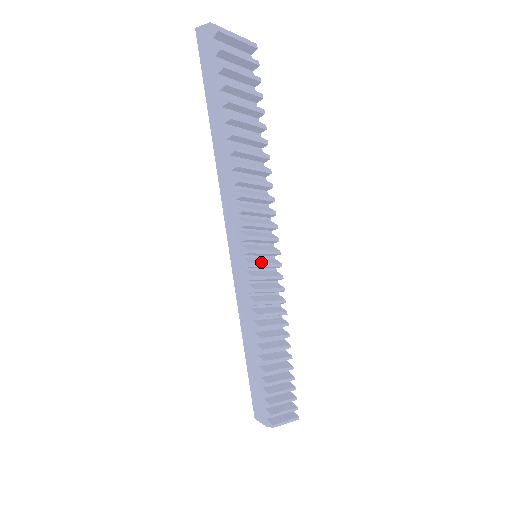
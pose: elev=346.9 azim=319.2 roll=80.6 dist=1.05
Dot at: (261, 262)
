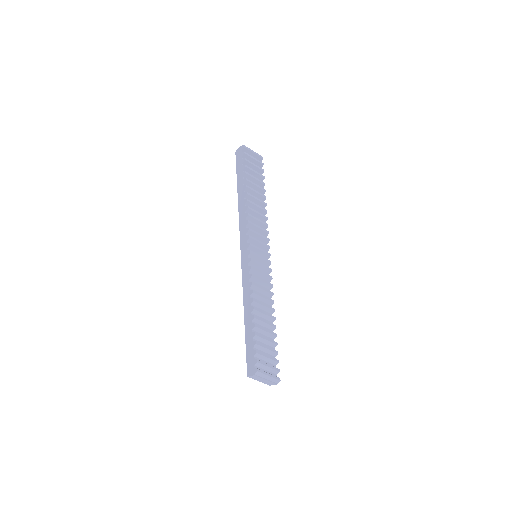
Dot at: (257, 254)
